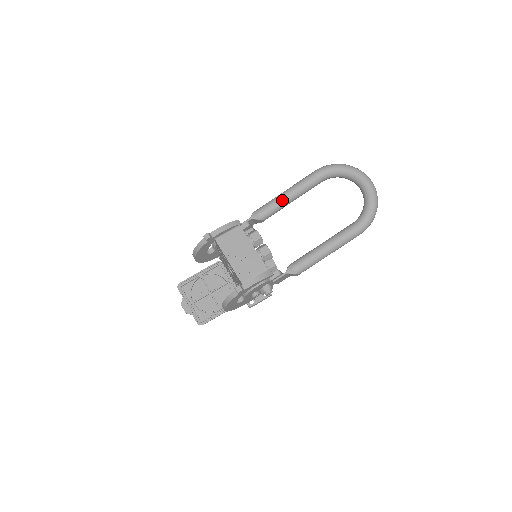
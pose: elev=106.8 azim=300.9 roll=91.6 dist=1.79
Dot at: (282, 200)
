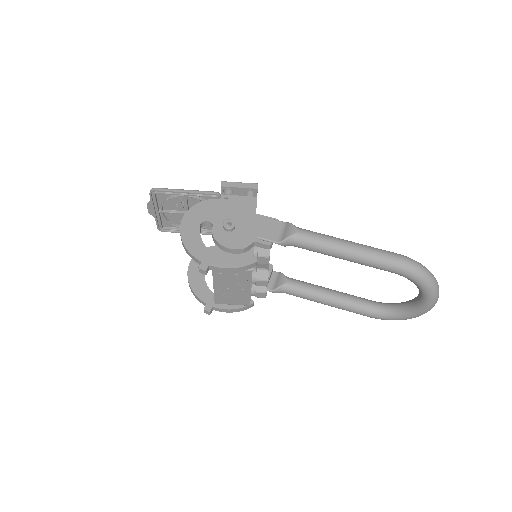
Dot at: (330, 255)
